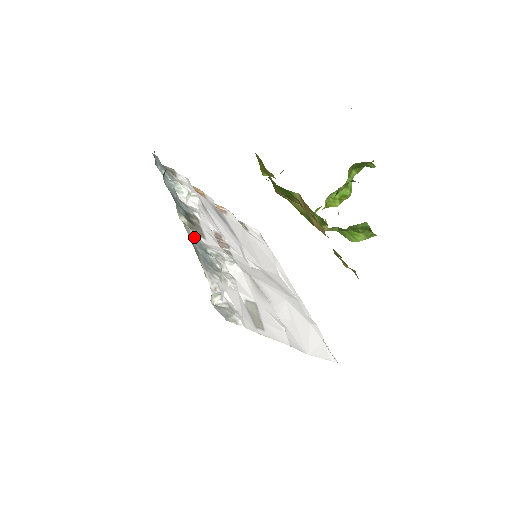
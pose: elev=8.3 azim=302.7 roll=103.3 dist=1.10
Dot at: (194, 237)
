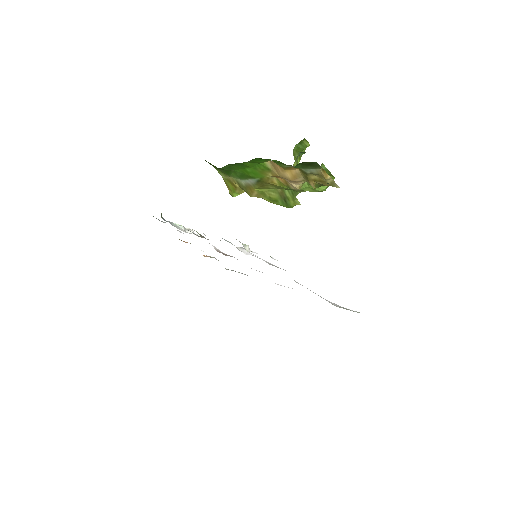
Dot at: occluded
